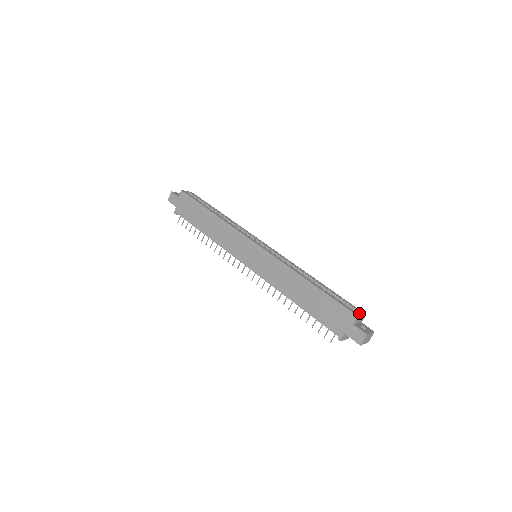
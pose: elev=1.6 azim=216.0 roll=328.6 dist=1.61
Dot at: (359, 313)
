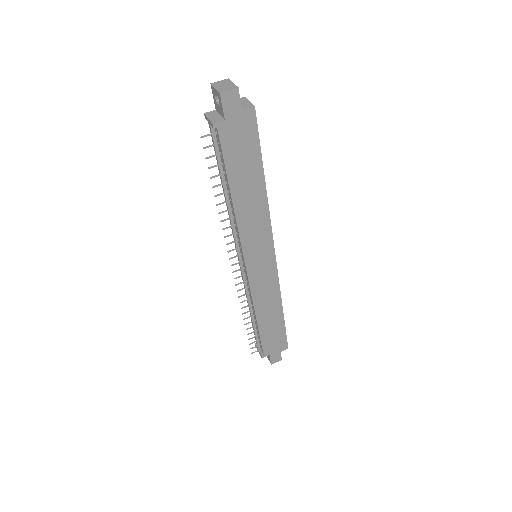
Dot at: occluded
